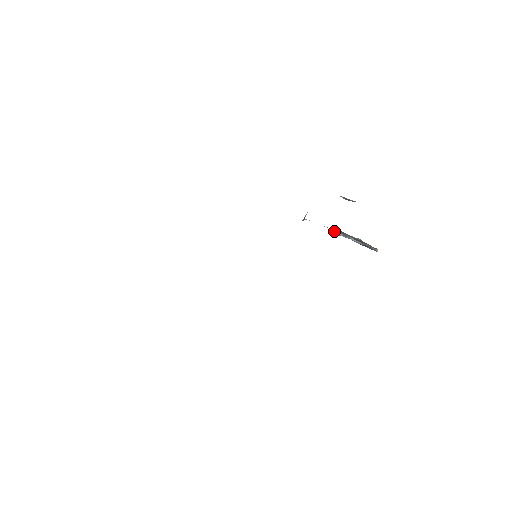
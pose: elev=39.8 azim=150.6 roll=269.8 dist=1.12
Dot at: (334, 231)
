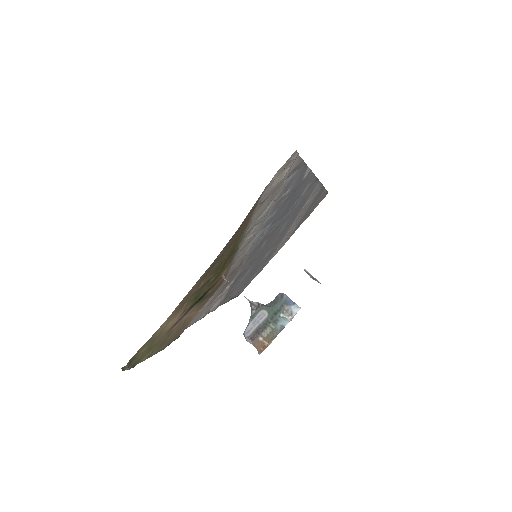
Dot at: (251, 304)
